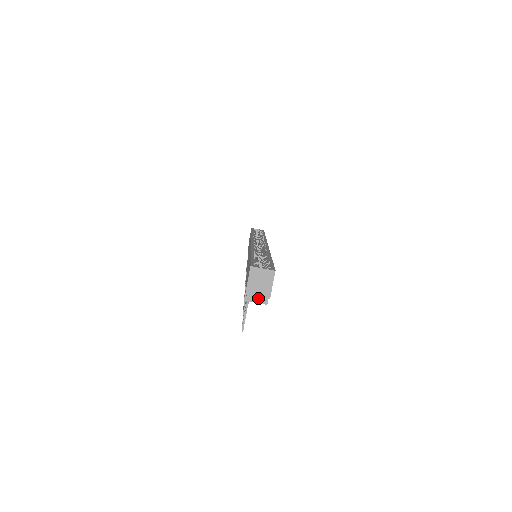
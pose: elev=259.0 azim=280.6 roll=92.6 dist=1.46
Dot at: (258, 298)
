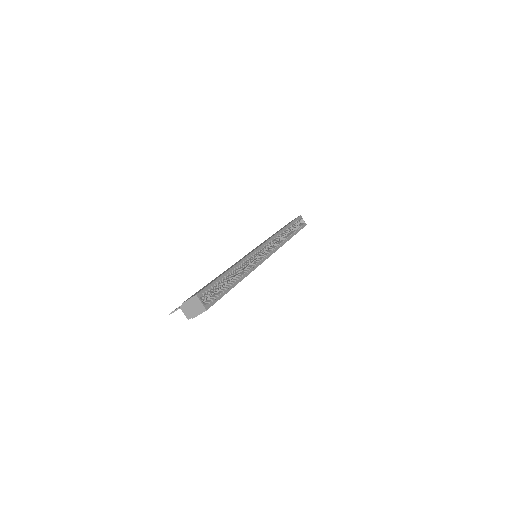
Dot at: (186, 312)
